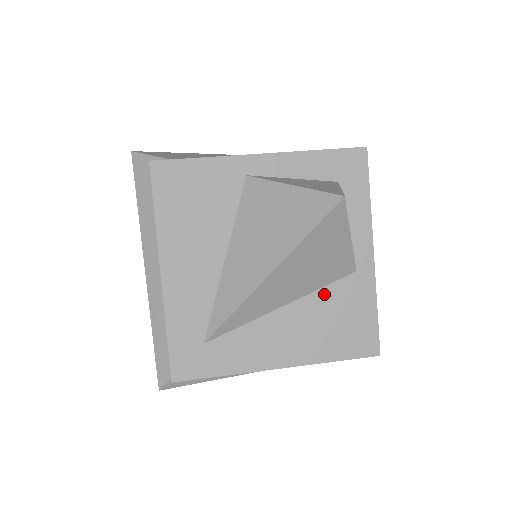
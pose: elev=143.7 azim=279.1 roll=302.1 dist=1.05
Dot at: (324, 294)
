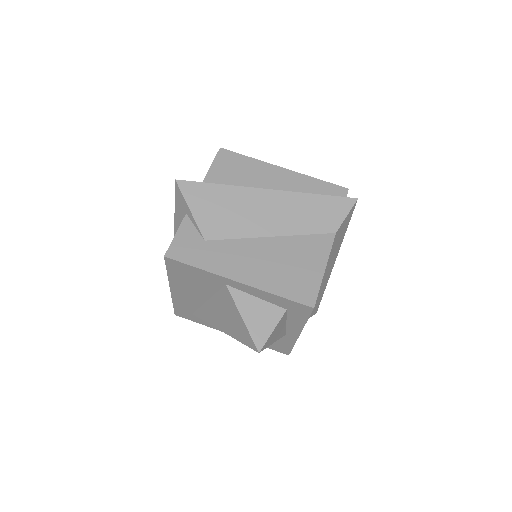
Dot at: occluded
